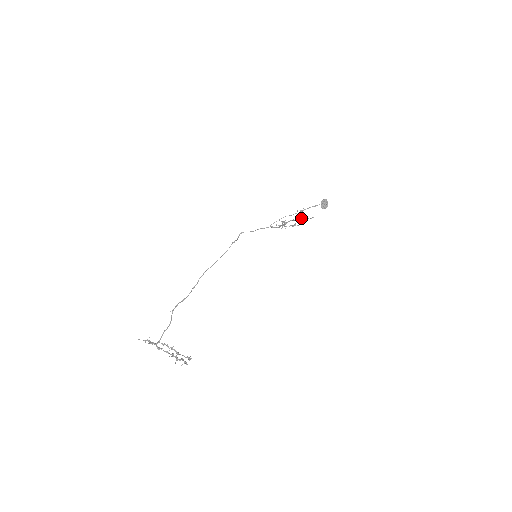
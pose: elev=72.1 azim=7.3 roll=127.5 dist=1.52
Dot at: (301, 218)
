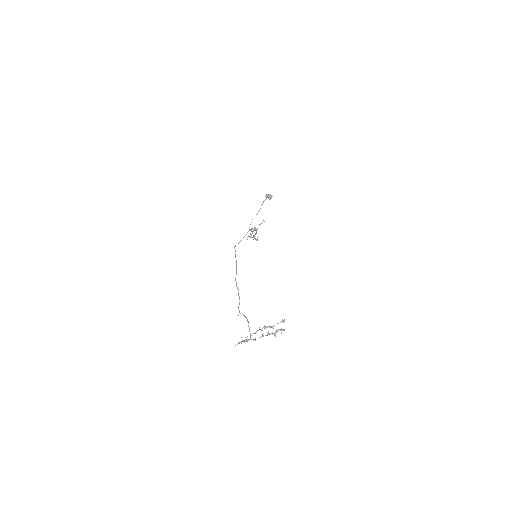
Dot at: occluded
